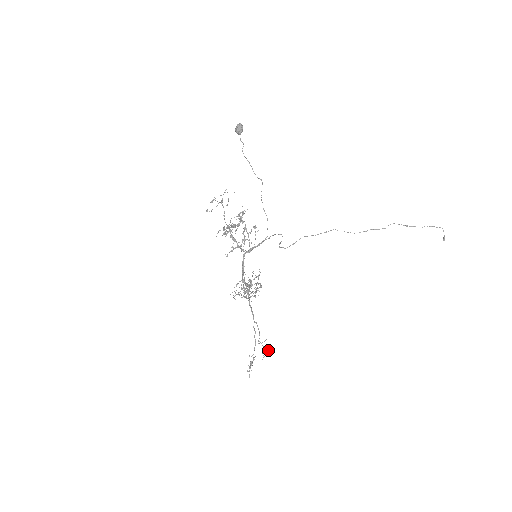
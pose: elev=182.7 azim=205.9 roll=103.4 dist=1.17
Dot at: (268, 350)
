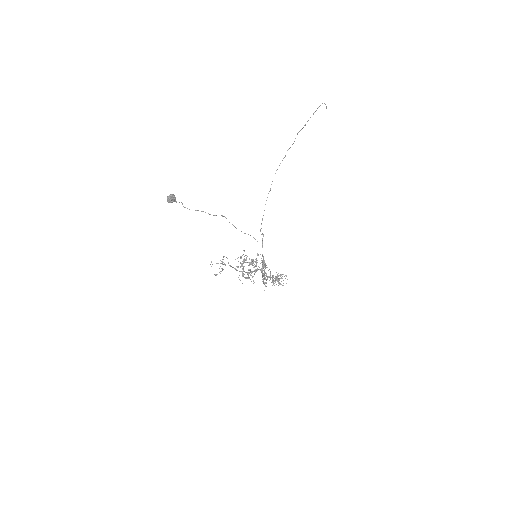
Dot at: occluded
